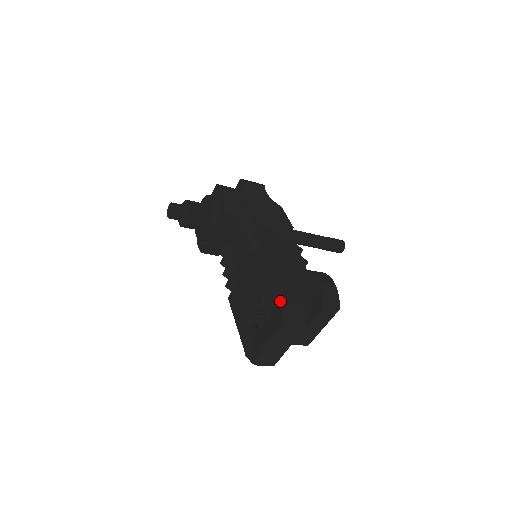
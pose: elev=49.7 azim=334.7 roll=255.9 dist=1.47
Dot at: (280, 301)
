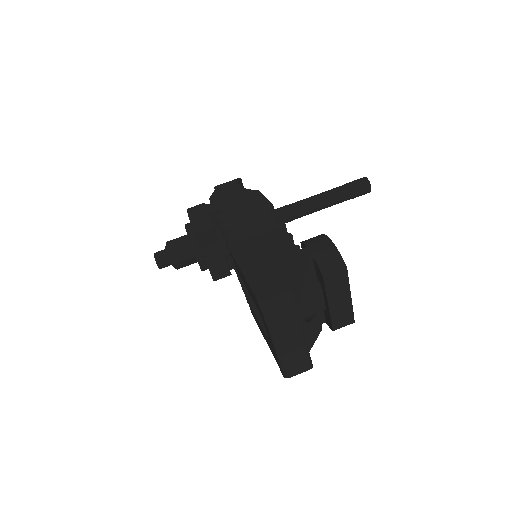
Dot at: (256, 301)
